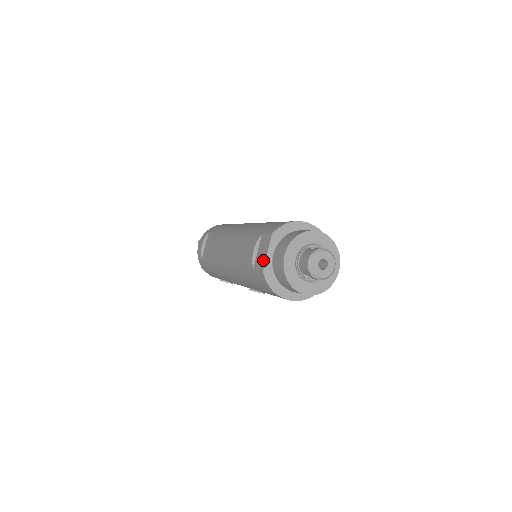
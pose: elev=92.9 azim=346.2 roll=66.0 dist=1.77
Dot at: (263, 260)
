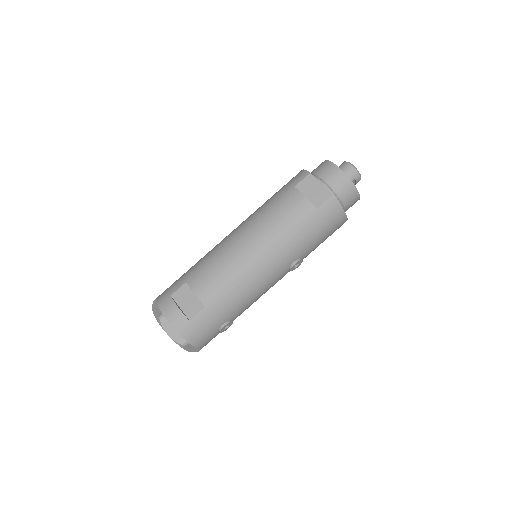
Dot at: (323, 191)
